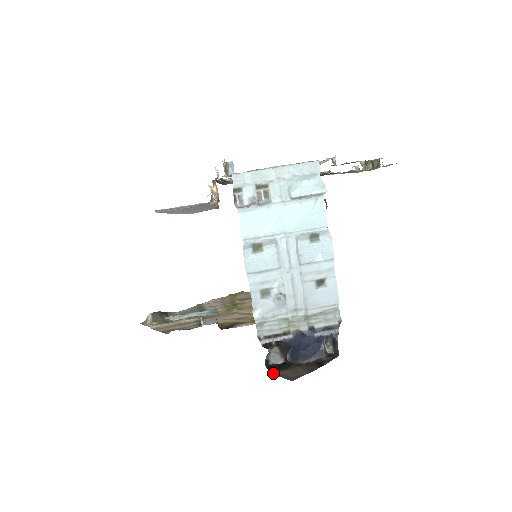
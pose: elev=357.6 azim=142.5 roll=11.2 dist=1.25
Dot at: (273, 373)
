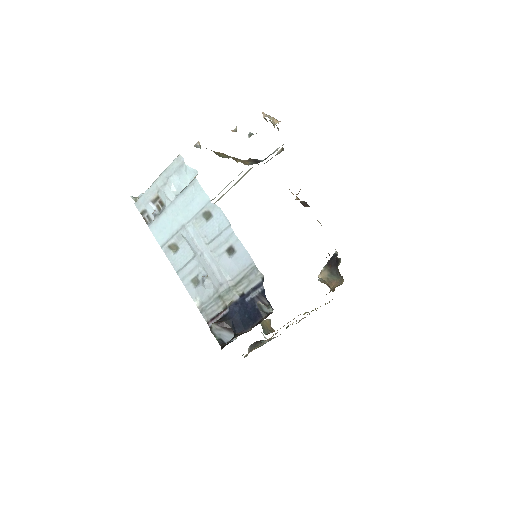
Dot at: (221, 349)
